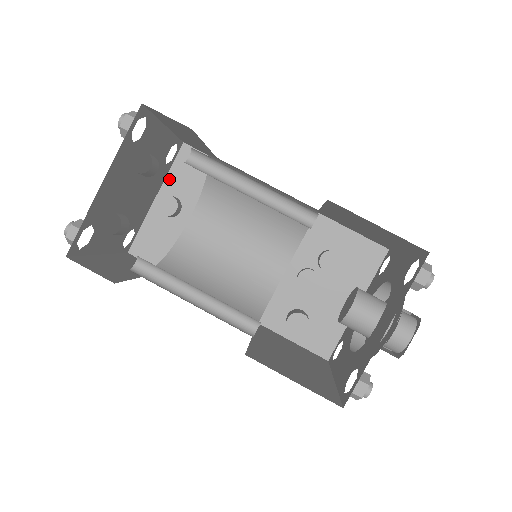
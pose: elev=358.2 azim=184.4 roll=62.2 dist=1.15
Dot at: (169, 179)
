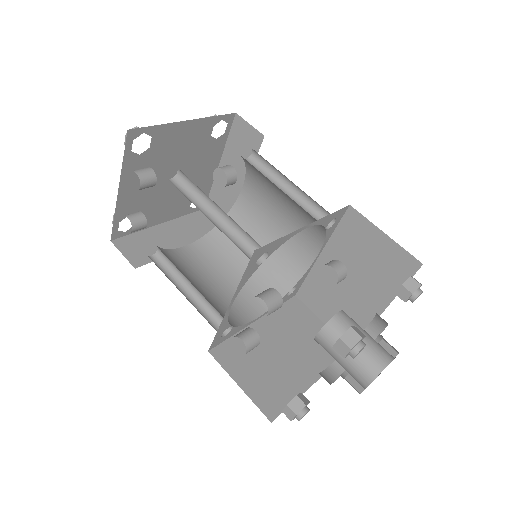
Dot at: (227, 148)
